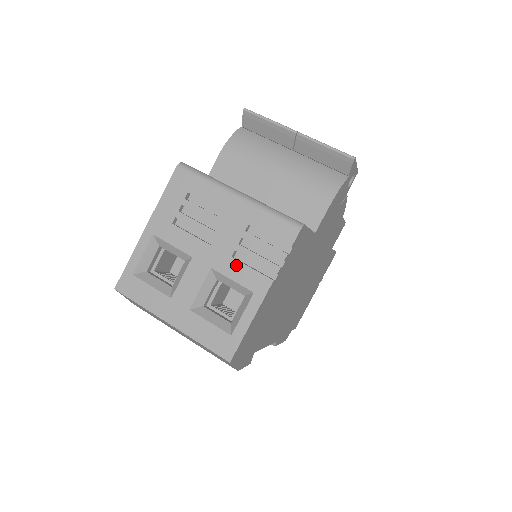
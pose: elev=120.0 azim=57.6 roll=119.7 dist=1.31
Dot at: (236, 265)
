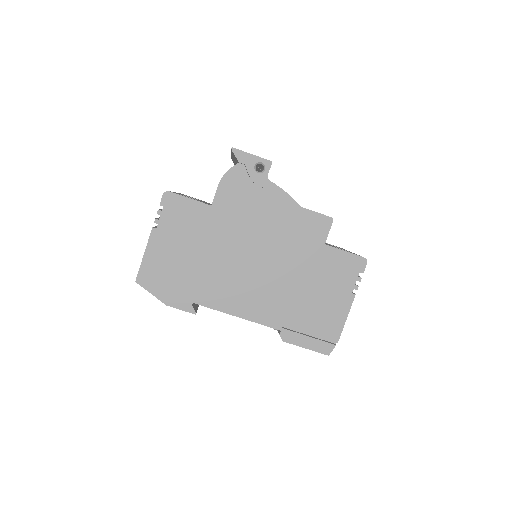
Dot at: occluded
